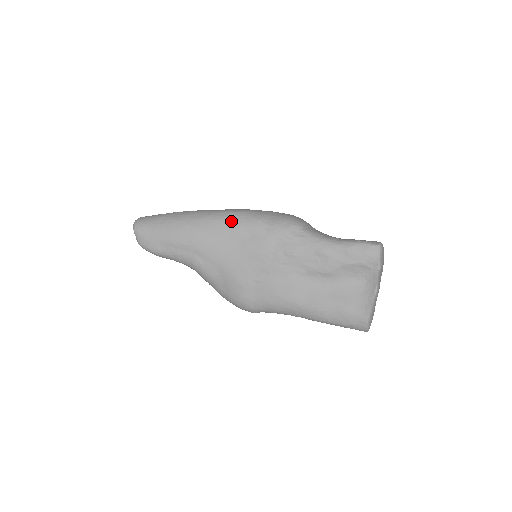
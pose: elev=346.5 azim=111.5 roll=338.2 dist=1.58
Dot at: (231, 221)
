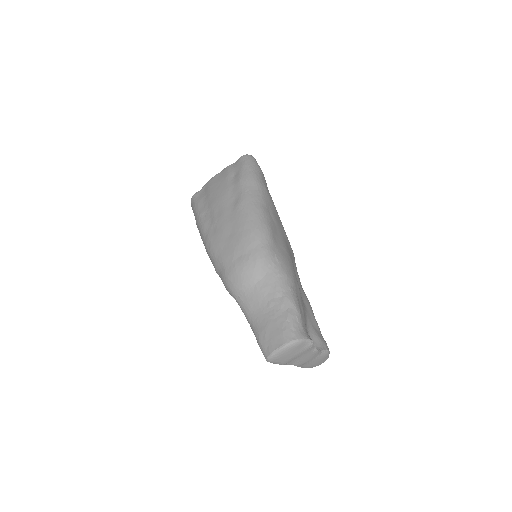
Dot at: occluded
